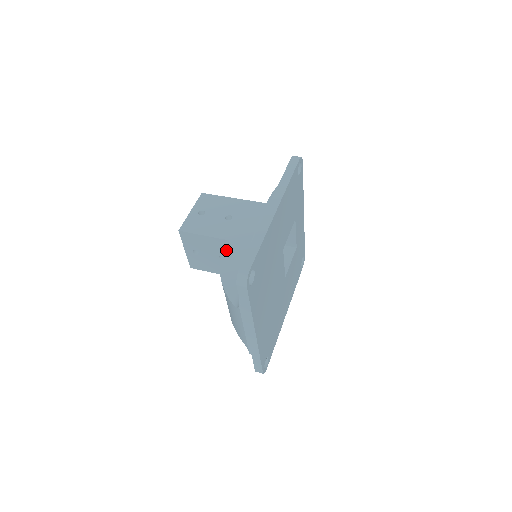
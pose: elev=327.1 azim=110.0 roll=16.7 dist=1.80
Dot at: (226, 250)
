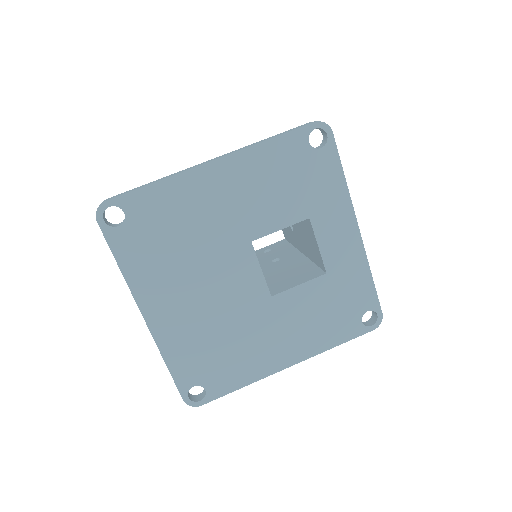
Dot at: occluded
